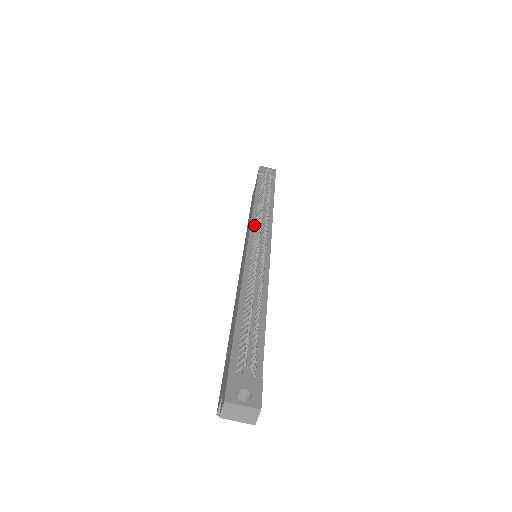
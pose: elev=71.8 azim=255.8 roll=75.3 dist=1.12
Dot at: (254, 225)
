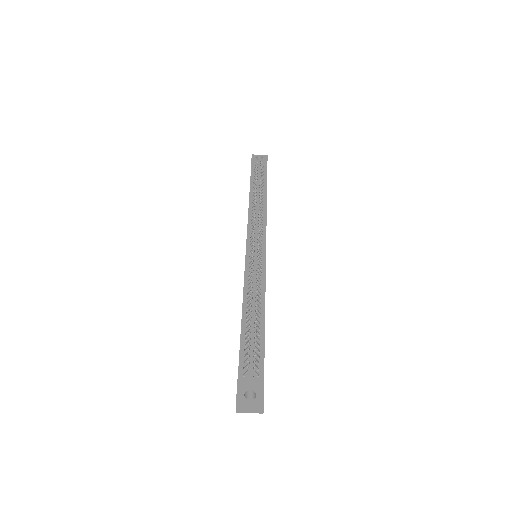
Dot at: (250, 227)
